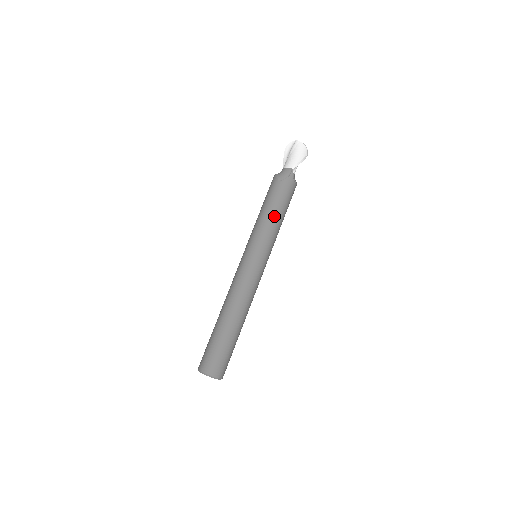
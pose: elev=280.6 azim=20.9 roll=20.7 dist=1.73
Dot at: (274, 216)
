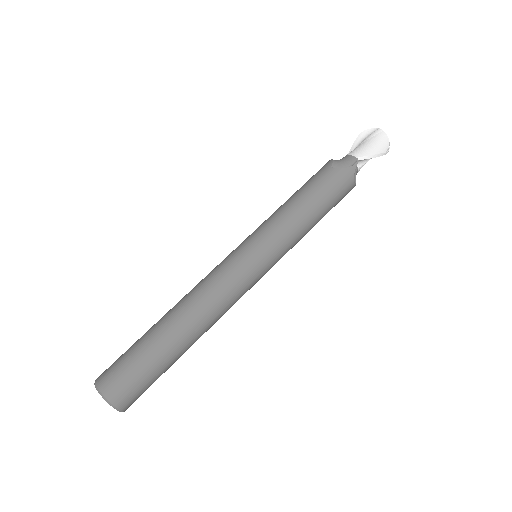
Dot at: (305, 210)
